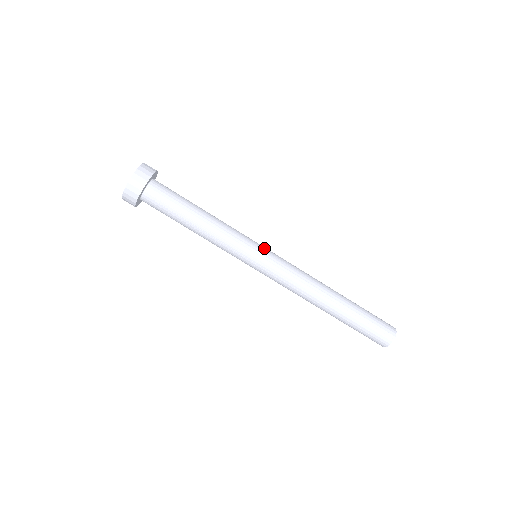
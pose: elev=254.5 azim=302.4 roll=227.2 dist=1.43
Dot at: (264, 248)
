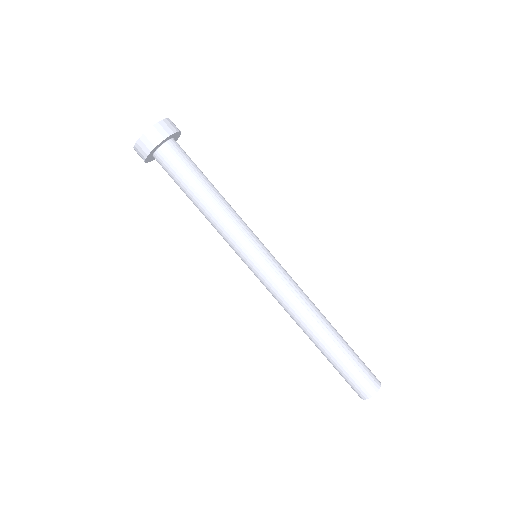
Dot at: occluded
